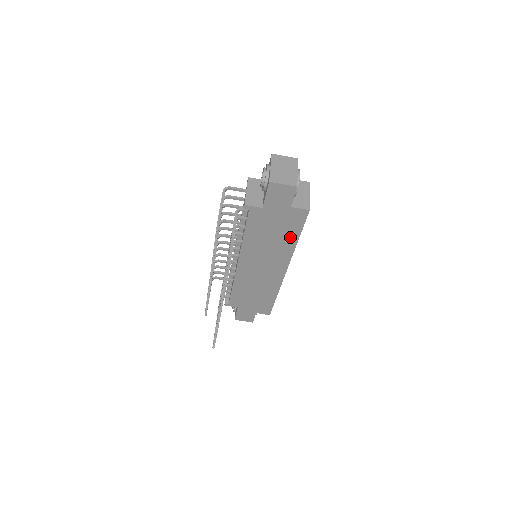
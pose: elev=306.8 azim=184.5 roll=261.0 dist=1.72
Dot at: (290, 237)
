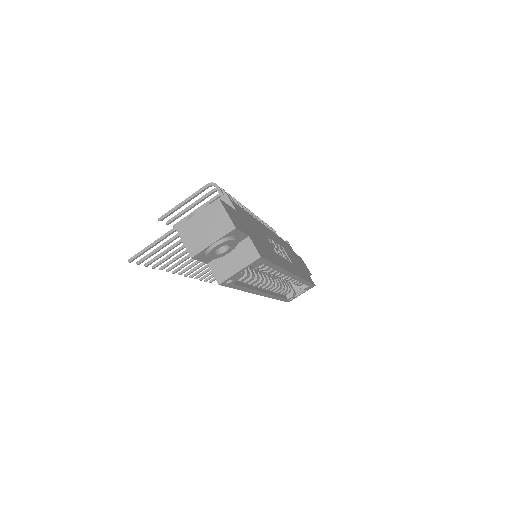
Dot at: occluded
